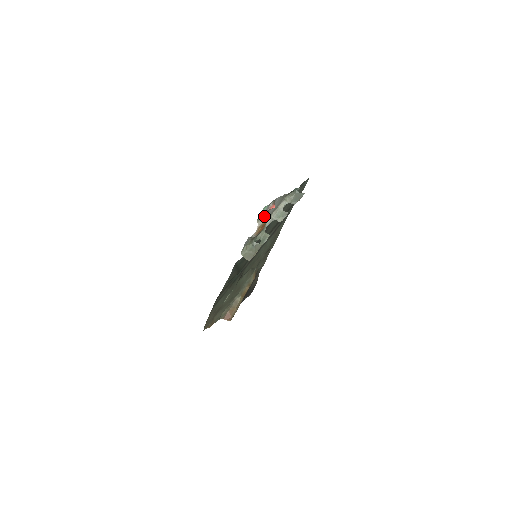
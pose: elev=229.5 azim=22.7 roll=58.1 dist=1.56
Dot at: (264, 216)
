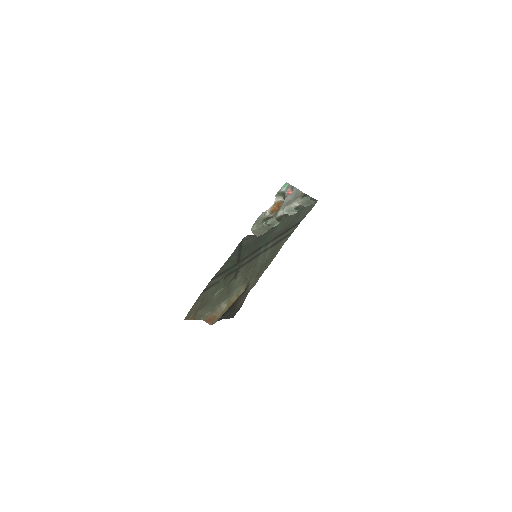
Dot at: (282, 195)
